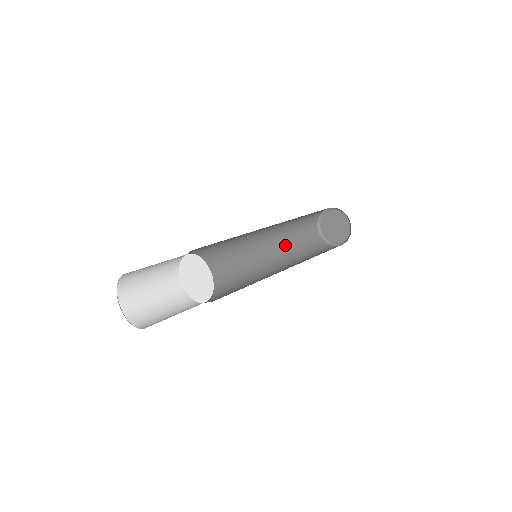
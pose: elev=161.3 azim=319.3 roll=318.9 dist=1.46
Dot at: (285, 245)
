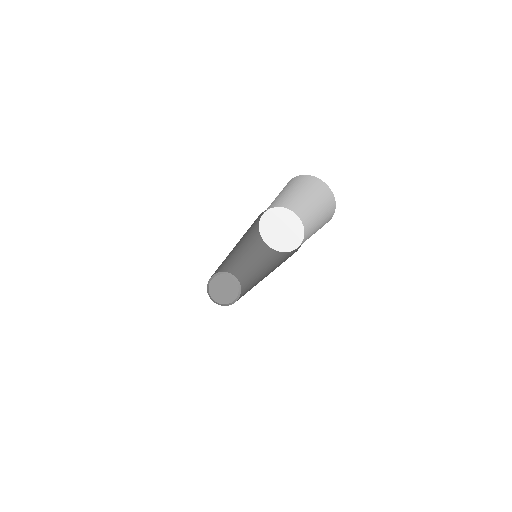
Dot at: occluded
